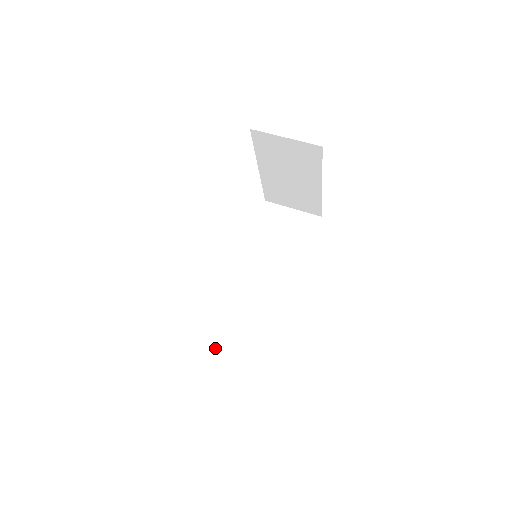
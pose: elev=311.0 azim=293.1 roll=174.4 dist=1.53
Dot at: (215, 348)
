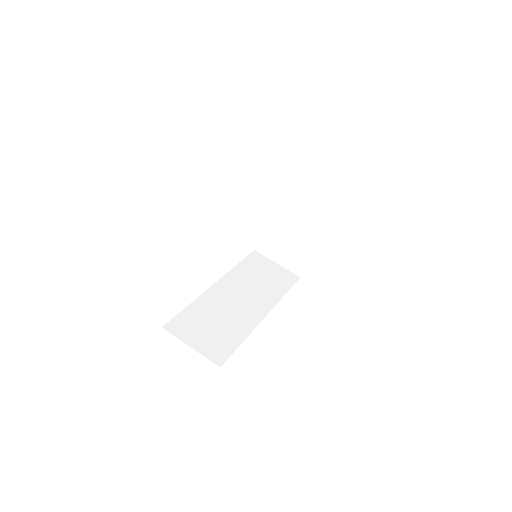
Dot at: (178, 333)
